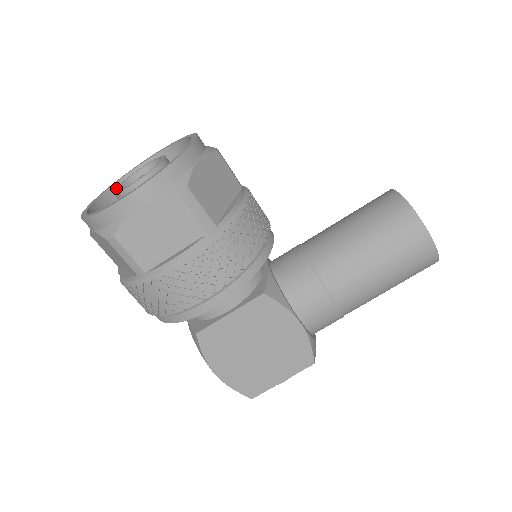
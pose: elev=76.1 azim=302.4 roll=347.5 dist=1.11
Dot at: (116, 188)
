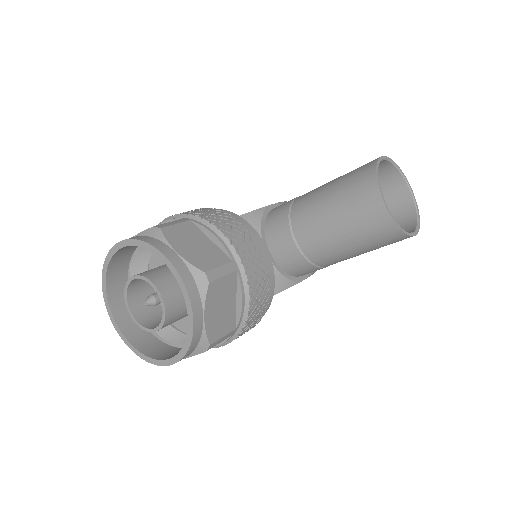
Dot at: (127, 306)
